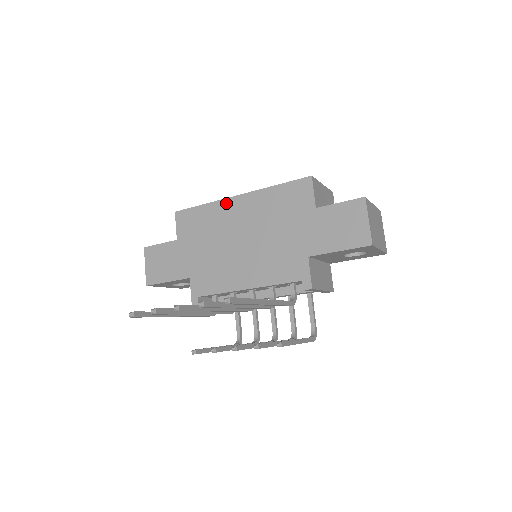
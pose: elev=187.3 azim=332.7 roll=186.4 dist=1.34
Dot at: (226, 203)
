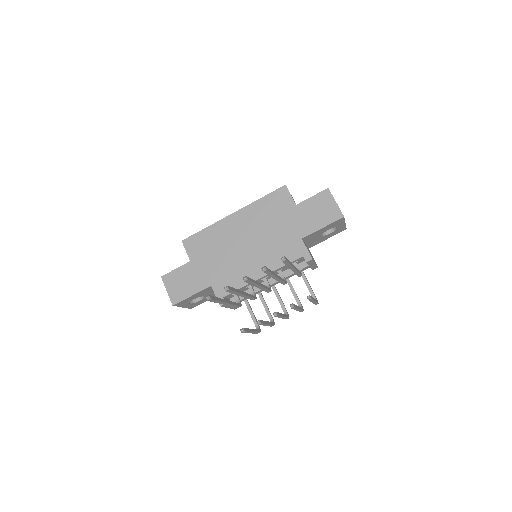
Dot at: (225, 222)
